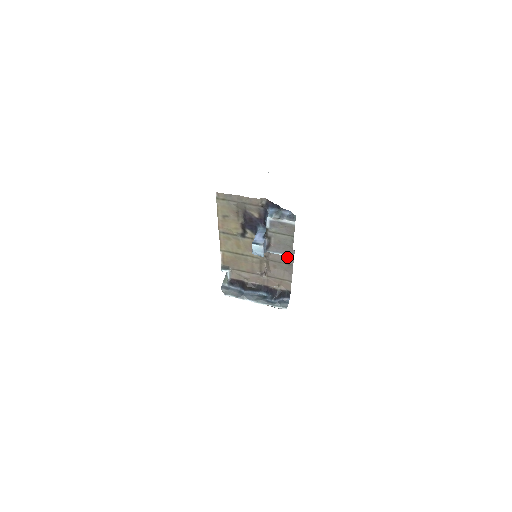
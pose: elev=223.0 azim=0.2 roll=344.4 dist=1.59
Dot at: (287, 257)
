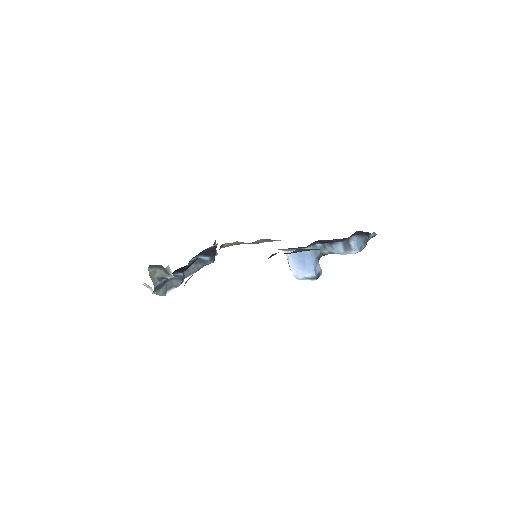
Dot at: occluded
